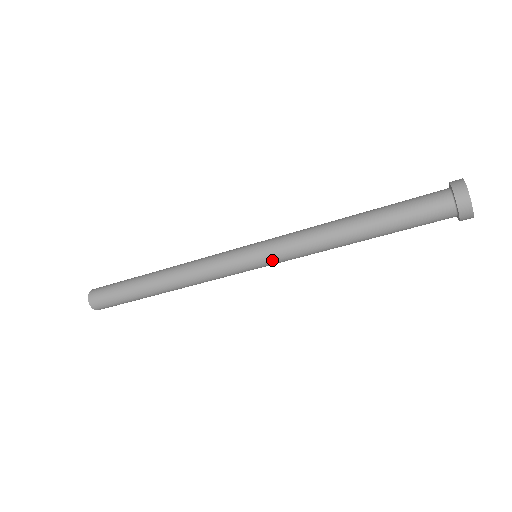
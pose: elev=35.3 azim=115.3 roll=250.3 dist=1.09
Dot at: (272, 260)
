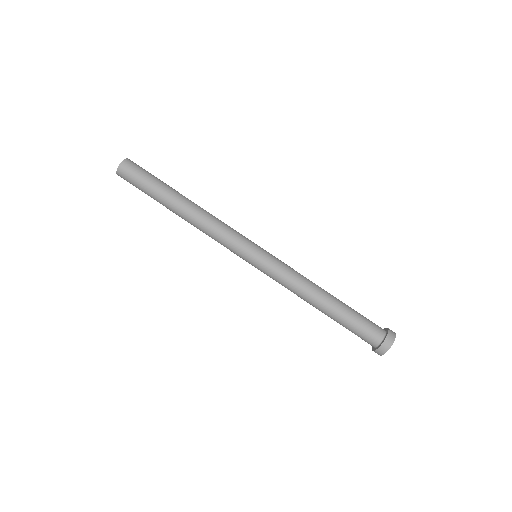
Dot at: (270, 261)
